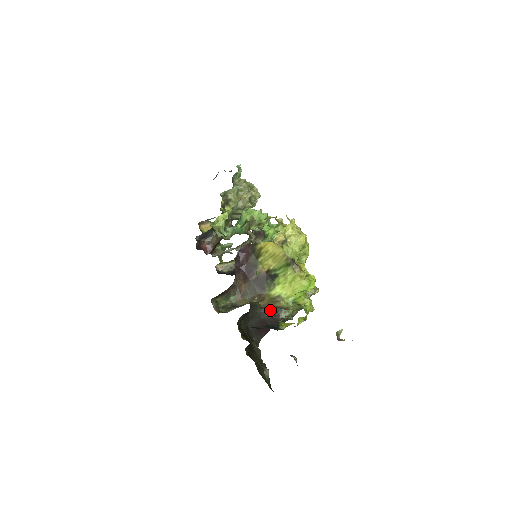
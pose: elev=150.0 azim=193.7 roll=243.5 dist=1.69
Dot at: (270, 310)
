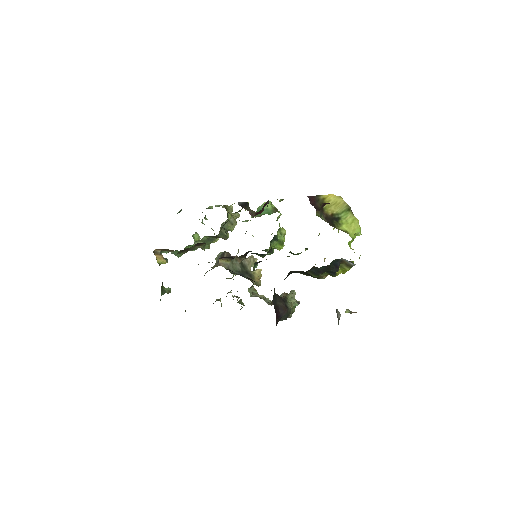
Dot at: (281, 298)
